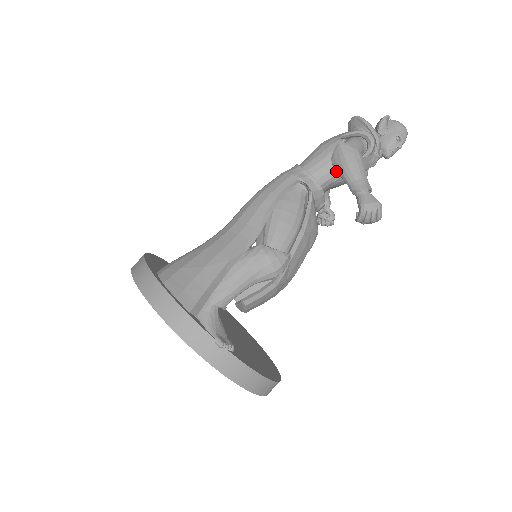
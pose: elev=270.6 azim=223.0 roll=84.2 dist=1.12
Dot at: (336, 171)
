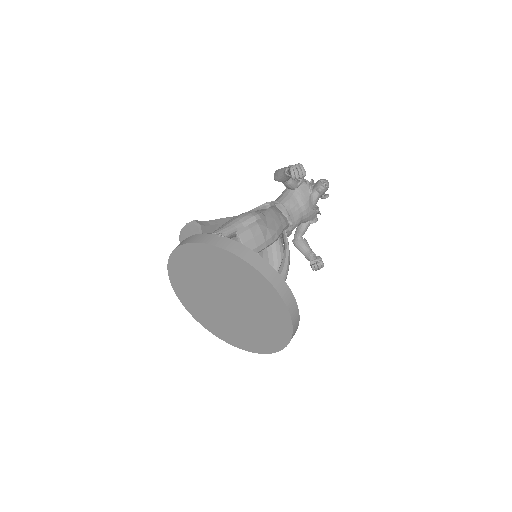
Dot at: (278, 180)
